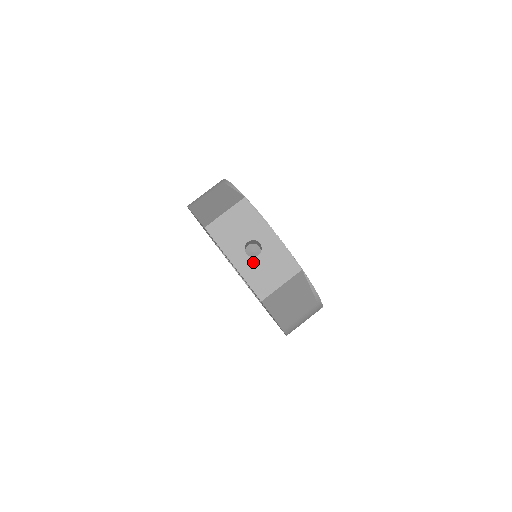
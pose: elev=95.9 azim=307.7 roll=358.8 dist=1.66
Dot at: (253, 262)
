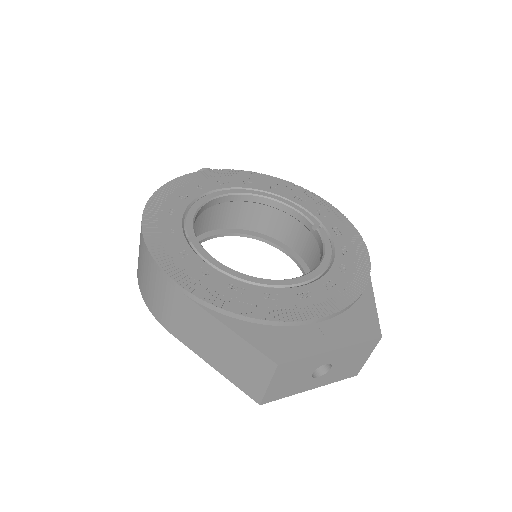
Dot at: (329, 374)
